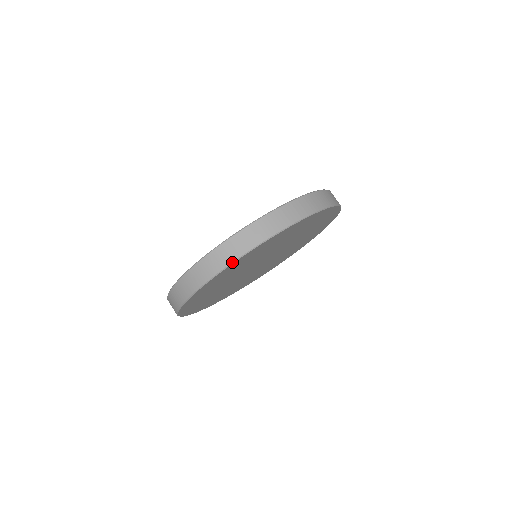
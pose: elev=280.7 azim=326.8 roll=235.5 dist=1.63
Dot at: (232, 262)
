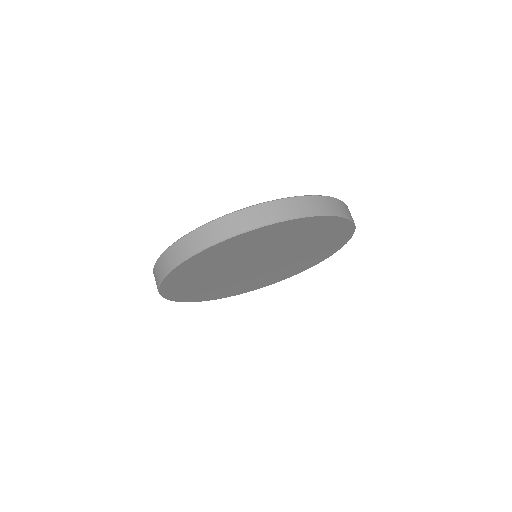
Dot at: (159, 284)
